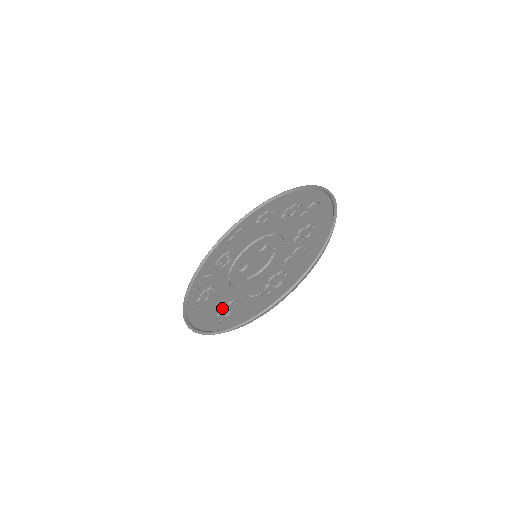
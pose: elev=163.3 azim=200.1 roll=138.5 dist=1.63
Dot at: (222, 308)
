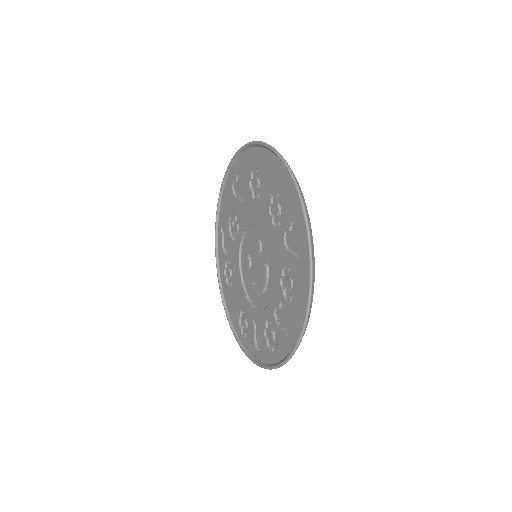
Dot at: (241, 310)
